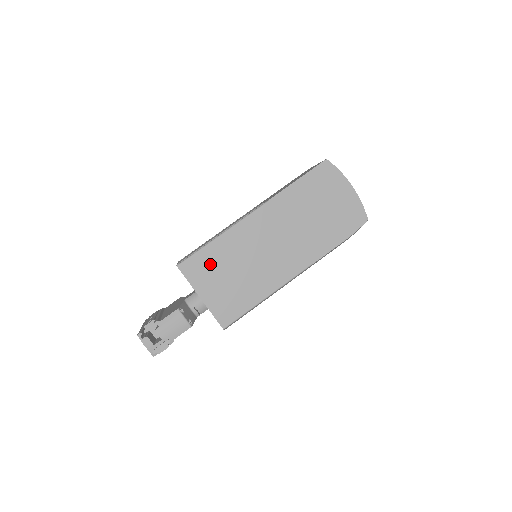
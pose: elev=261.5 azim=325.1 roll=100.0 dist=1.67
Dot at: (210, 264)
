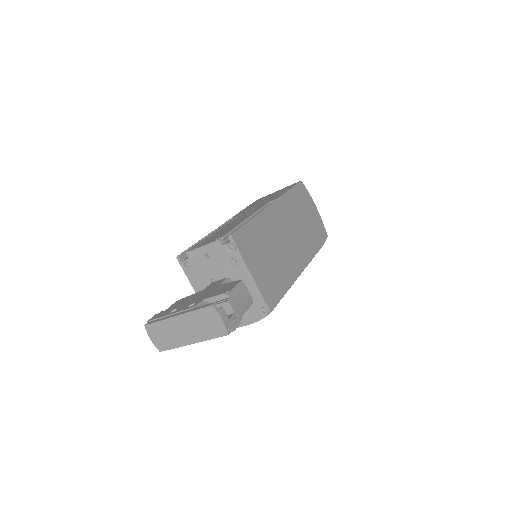
Dot at: (253, 241)
